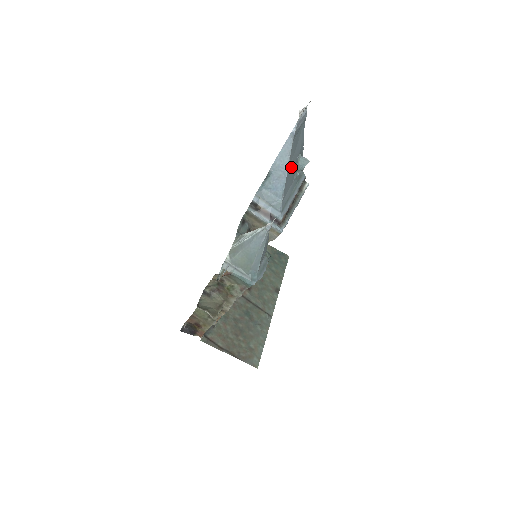
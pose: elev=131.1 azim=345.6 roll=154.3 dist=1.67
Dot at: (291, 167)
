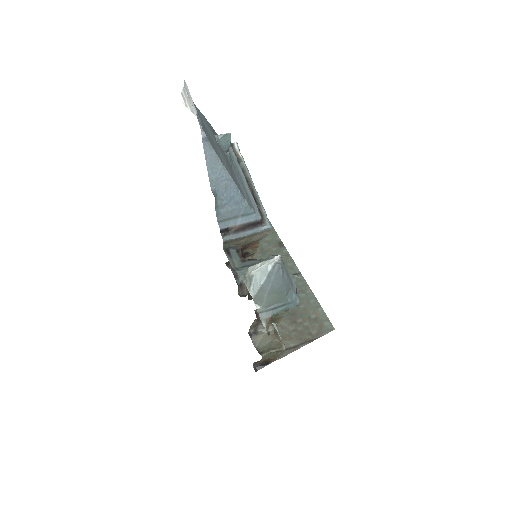
Dot at: (225, 164)
